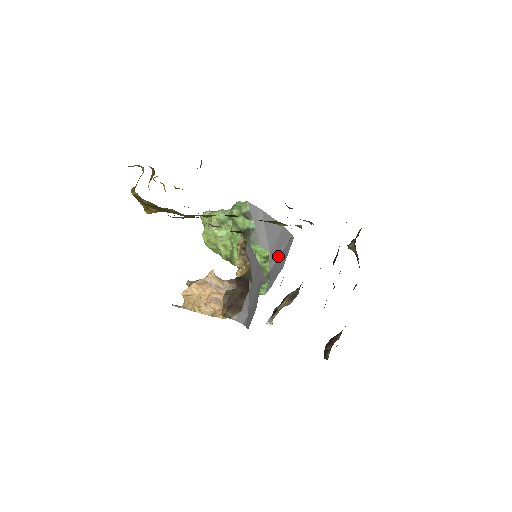
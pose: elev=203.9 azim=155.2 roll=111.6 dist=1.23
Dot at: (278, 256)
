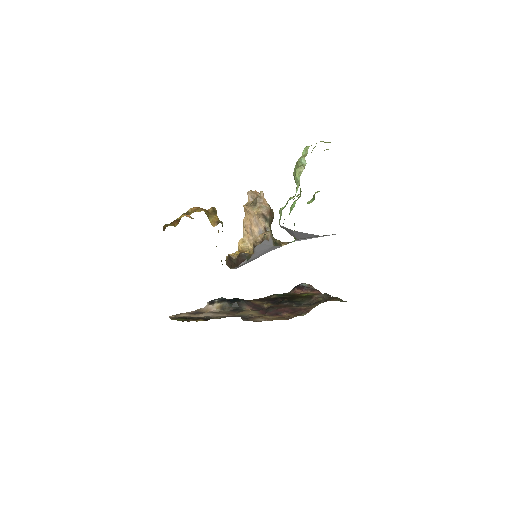
Dot at: (309, 238)
